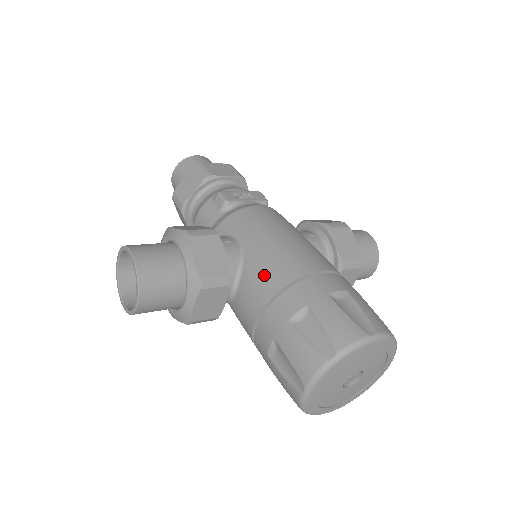
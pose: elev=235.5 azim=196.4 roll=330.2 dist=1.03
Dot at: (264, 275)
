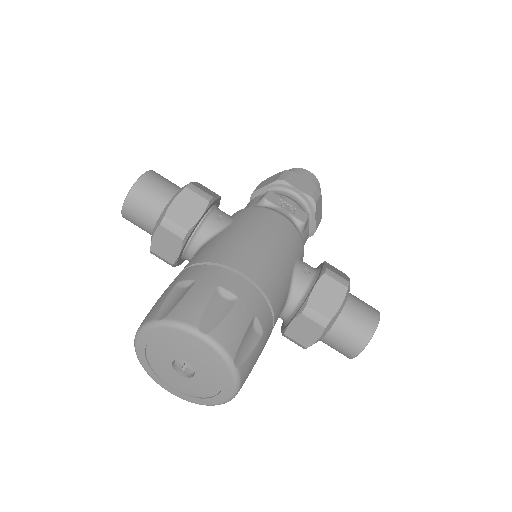
Dot at: (209, 249)
